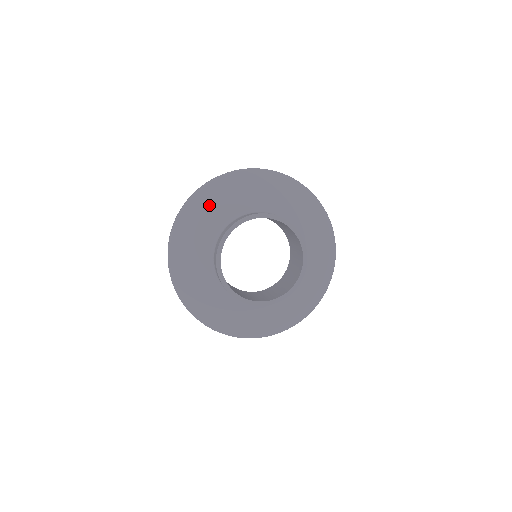
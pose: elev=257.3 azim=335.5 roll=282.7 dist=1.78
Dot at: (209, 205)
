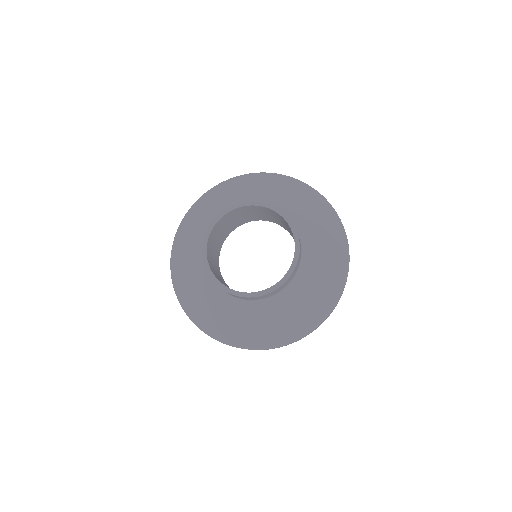
Dot at: (187, 243)
